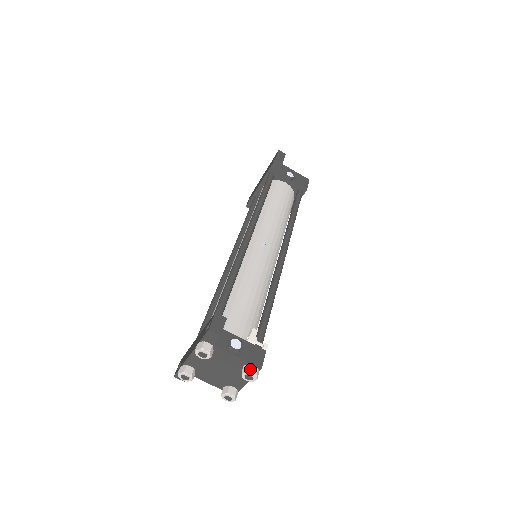
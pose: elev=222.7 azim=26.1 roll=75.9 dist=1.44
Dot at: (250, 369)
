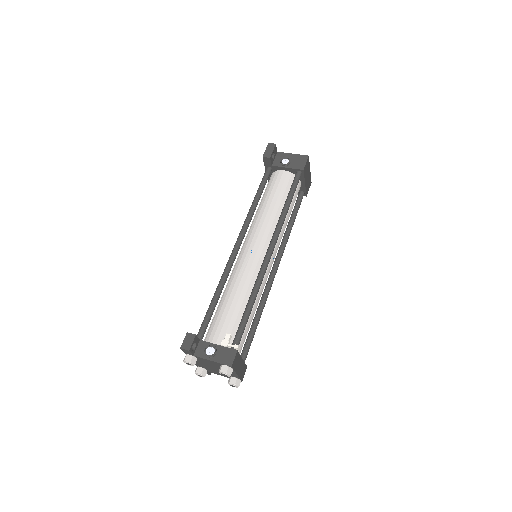
Dot at: (221, 369)
